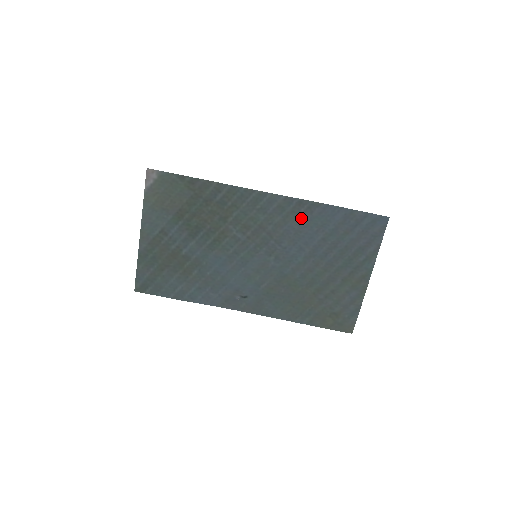
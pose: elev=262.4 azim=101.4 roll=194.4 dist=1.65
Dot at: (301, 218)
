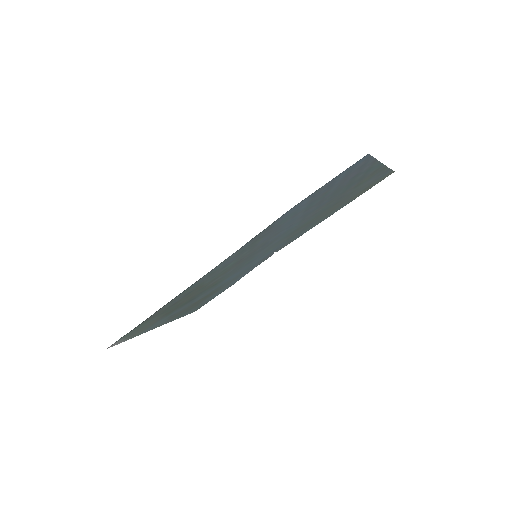
Dot at: (267, 233)
